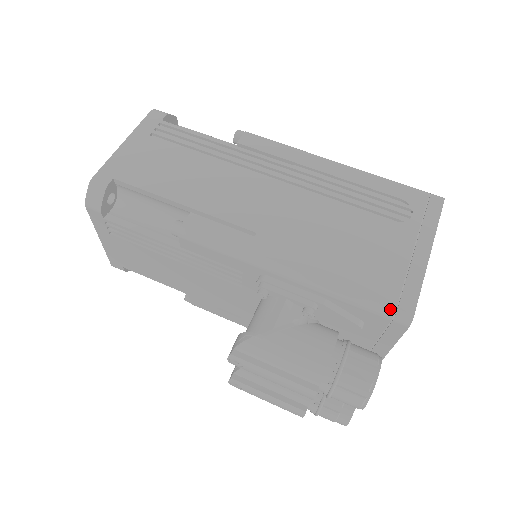
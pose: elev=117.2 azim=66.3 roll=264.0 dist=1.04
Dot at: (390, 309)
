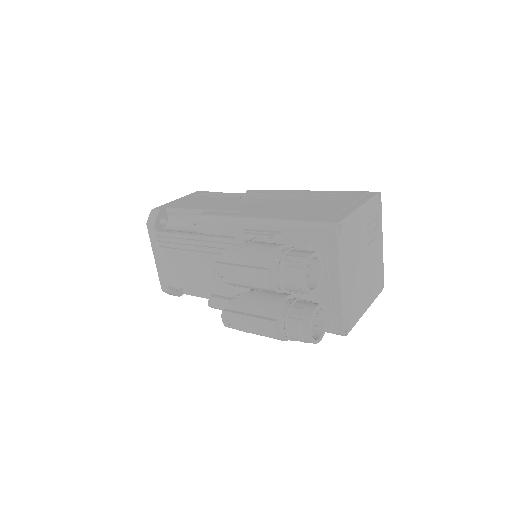
Dot at: (322, 222)
